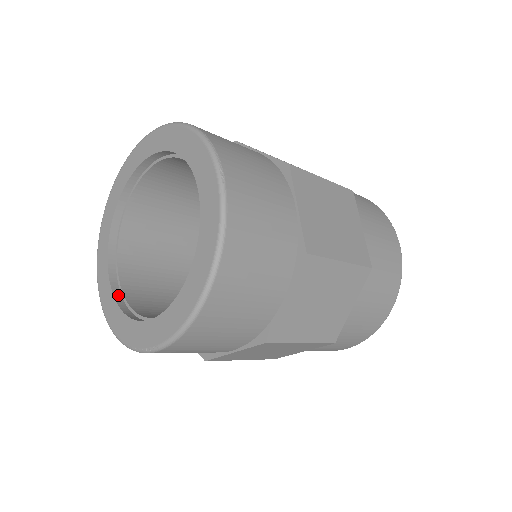
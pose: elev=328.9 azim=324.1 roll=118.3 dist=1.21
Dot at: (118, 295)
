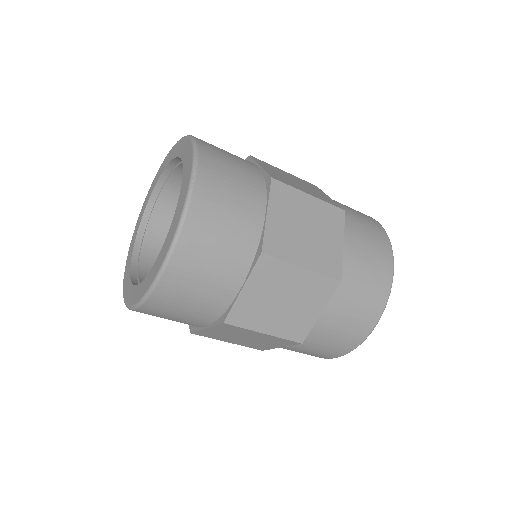
Dot at: (134, 266)
